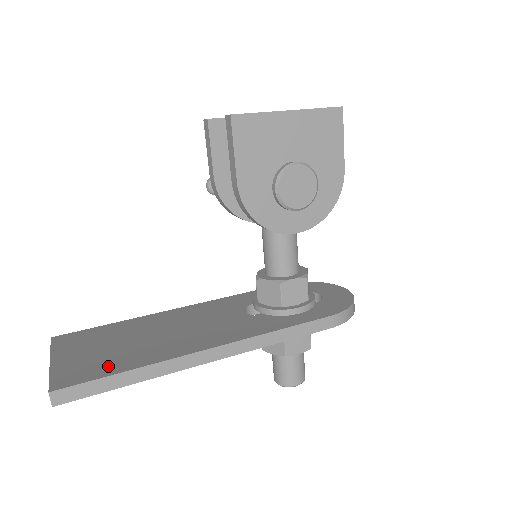
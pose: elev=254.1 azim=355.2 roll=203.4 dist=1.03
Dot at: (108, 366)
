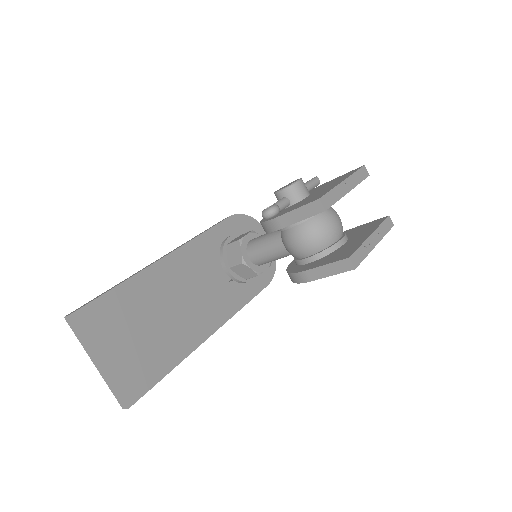
Dot at: (154, 367)
